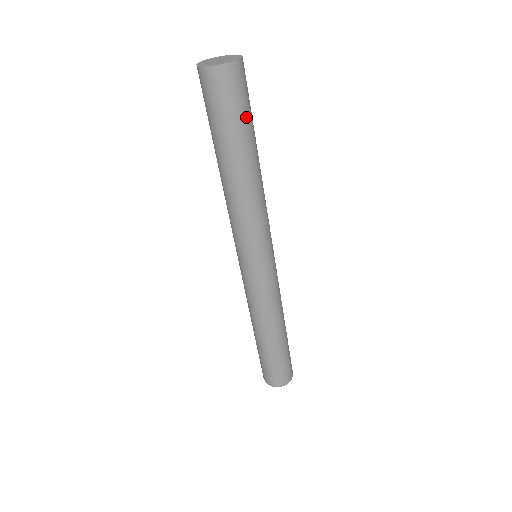
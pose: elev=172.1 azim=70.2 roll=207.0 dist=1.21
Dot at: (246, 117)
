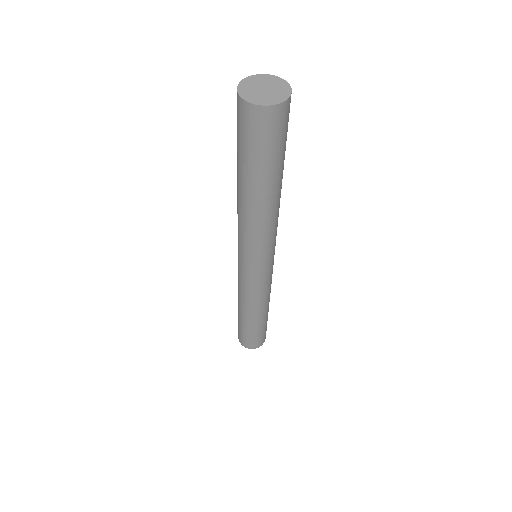
Dot at: (276, 155)
